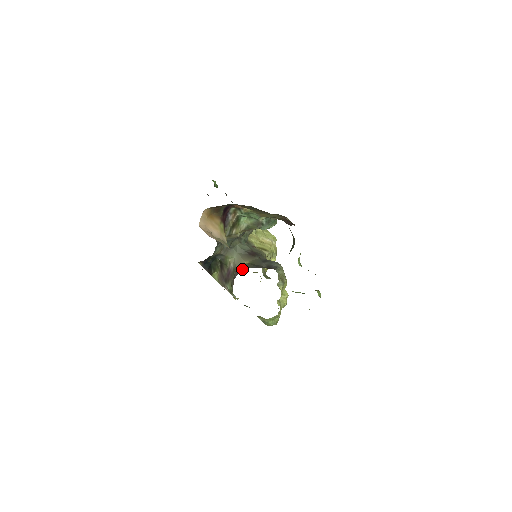
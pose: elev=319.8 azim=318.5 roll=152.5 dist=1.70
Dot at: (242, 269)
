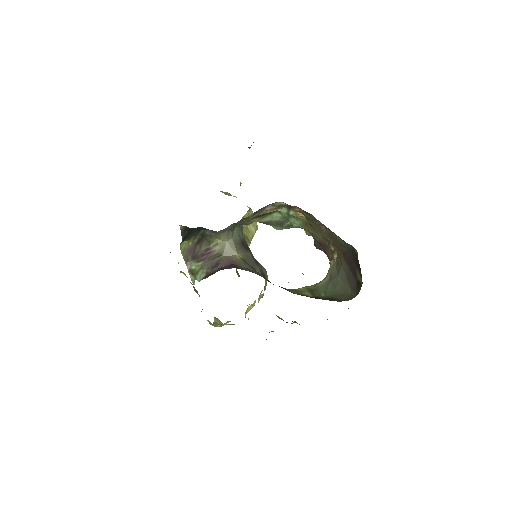
Dot at: (233, 263)
